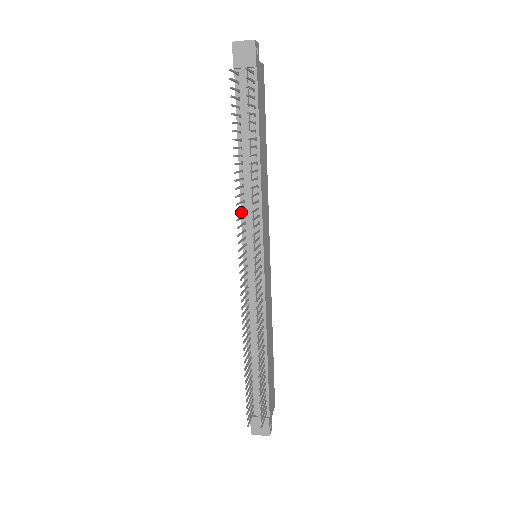
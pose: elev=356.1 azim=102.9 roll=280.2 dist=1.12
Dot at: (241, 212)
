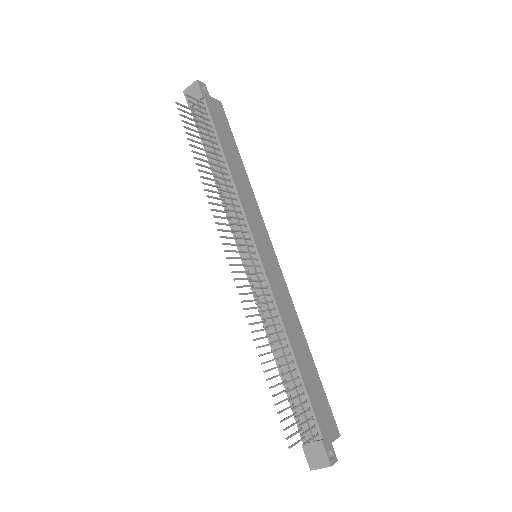
Dot at: occluded
